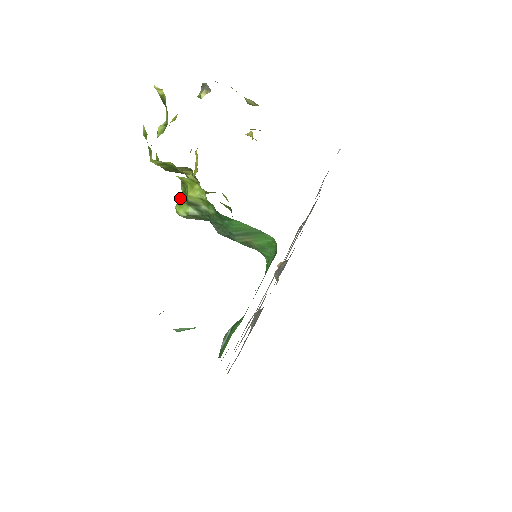
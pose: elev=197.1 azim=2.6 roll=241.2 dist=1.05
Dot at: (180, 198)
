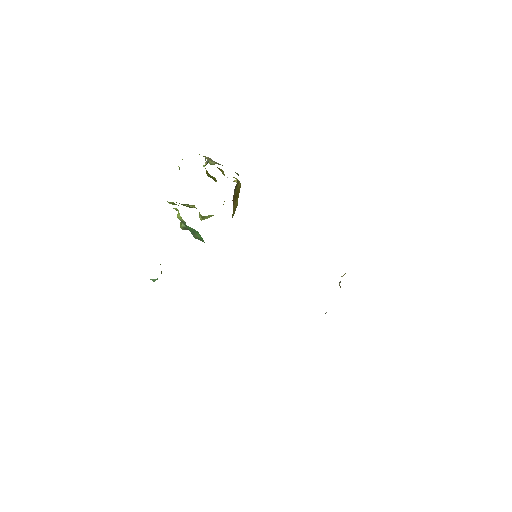
Dot at: occluded
